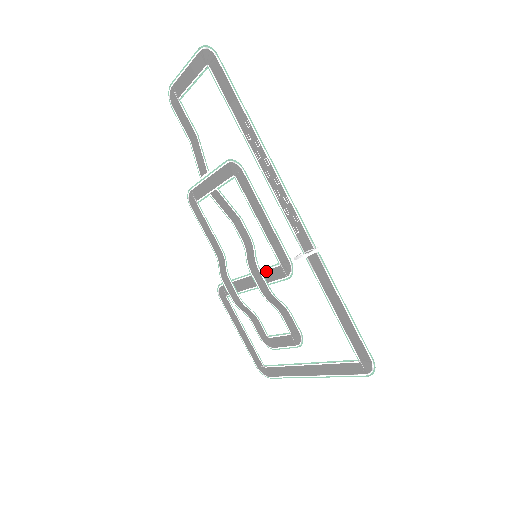
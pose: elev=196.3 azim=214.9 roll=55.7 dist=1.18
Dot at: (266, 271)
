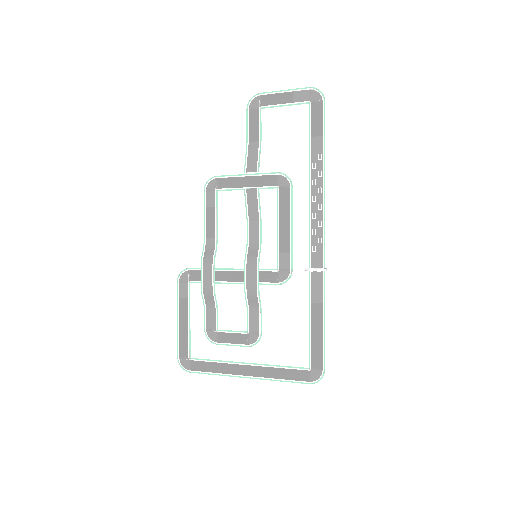
Dot at: occluded
